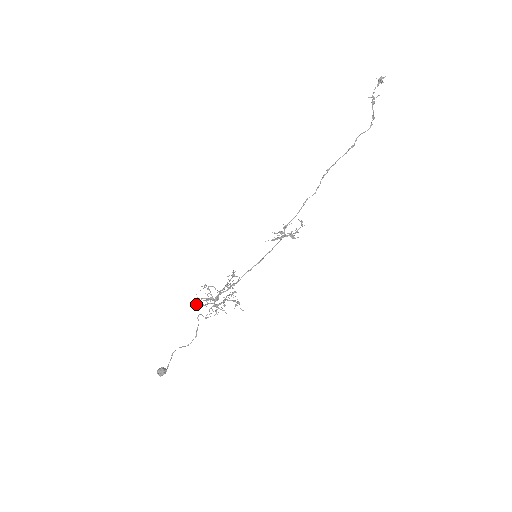
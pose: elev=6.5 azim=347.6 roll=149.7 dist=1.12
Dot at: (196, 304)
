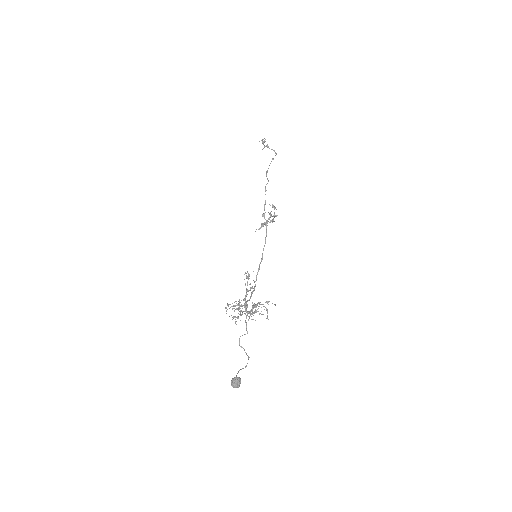
Dot at: occluded
